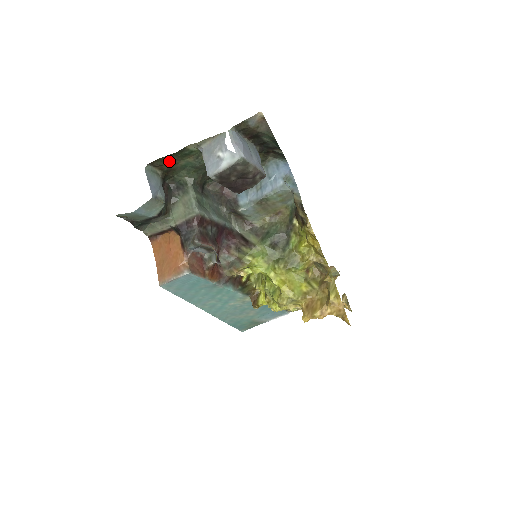
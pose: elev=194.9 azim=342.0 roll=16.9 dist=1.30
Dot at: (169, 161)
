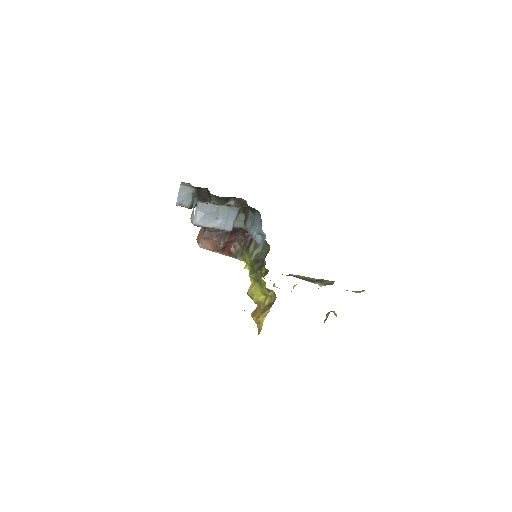
Dot at: occluded
